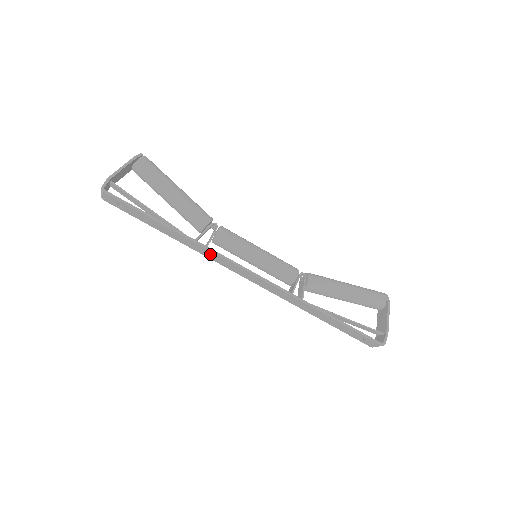
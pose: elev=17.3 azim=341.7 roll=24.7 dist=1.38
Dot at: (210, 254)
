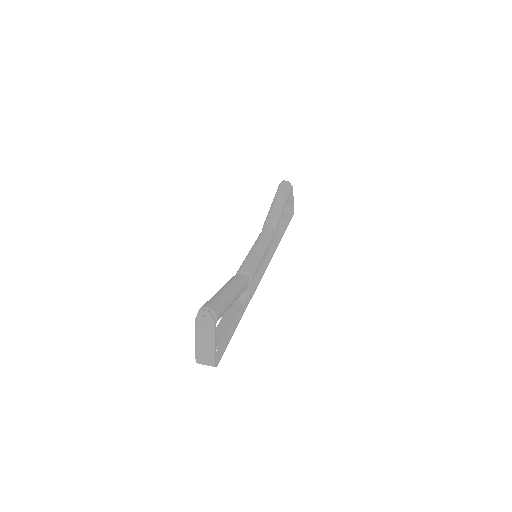
Dot at: occluded
